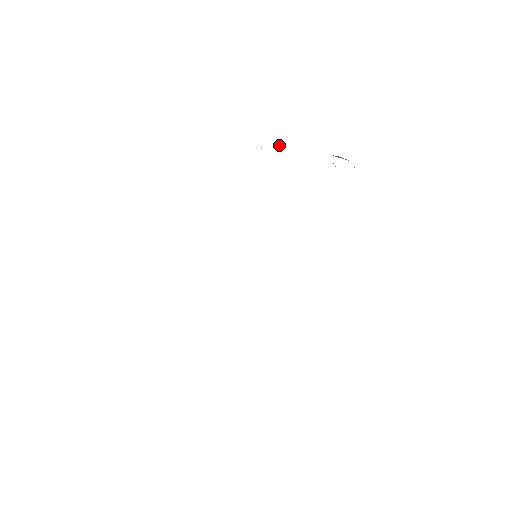
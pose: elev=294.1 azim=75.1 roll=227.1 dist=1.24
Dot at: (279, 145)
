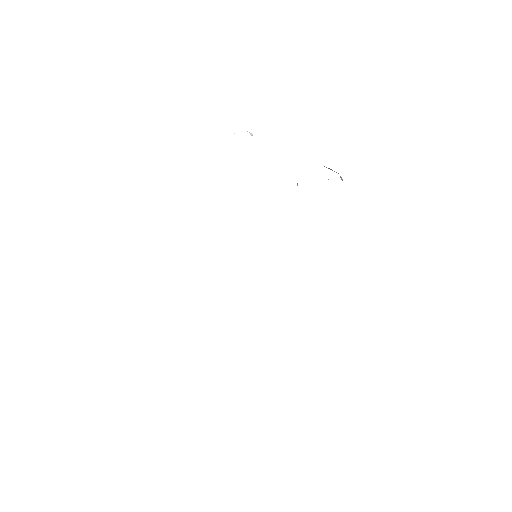
Dot at: occluded
